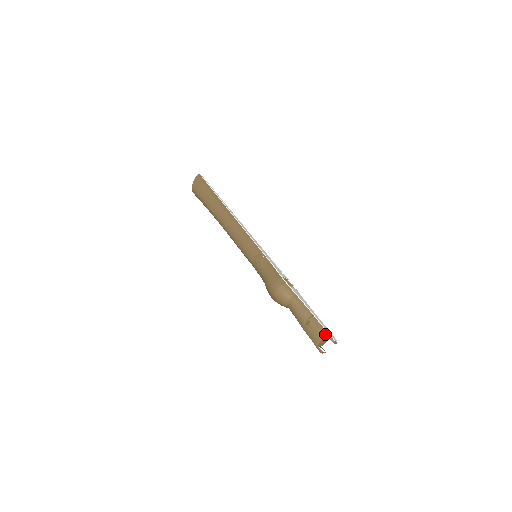
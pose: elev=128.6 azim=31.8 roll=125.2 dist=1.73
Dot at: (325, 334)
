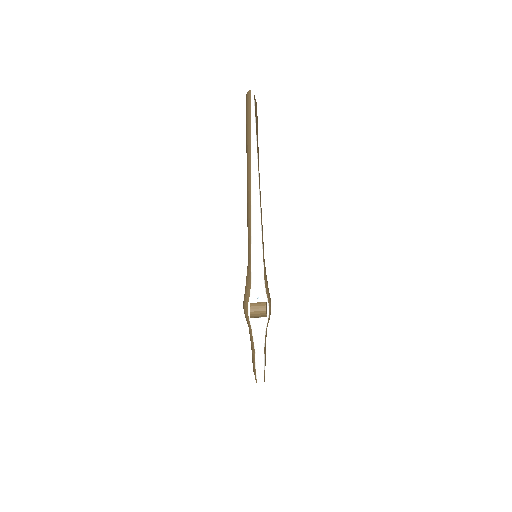
Dot at: (254, 372)
